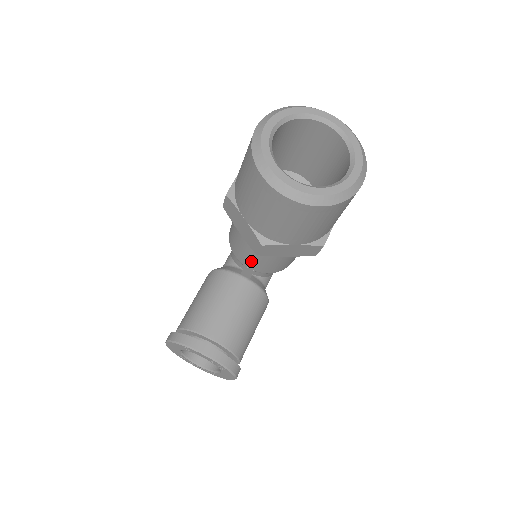
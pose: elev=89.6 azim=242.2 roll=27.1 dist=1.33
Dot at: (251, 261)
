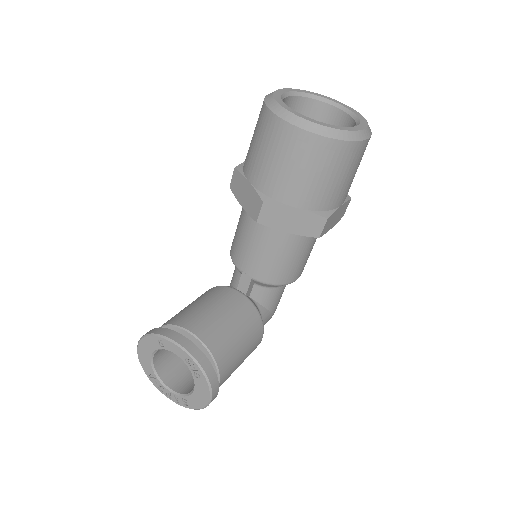
Dot at: (250, 260)
